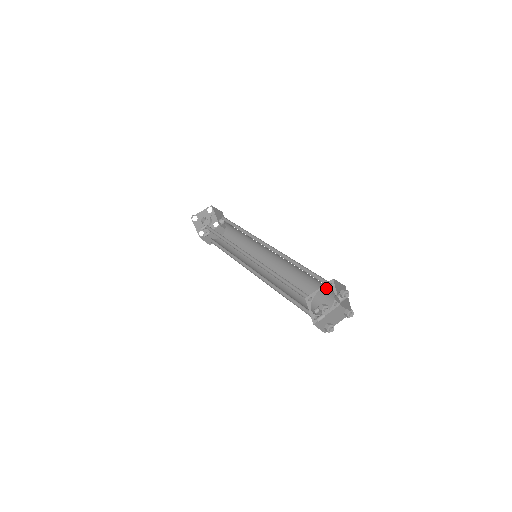
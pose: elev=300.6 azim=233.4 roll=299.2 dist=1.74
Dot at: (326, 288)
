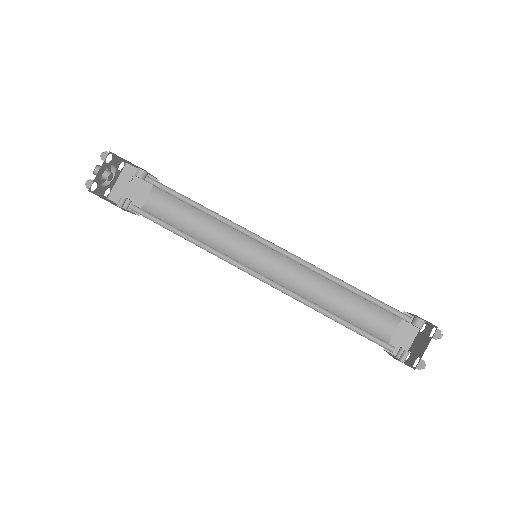
Dot at: occluded
